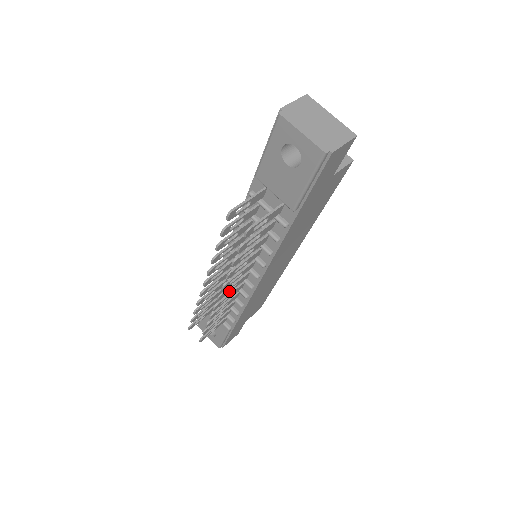
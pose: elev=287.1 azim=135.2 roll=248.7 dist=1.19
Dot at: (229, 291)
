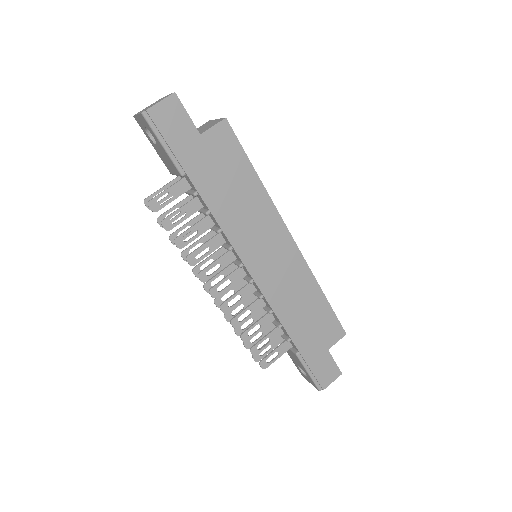
Dot at: (225, 288)
